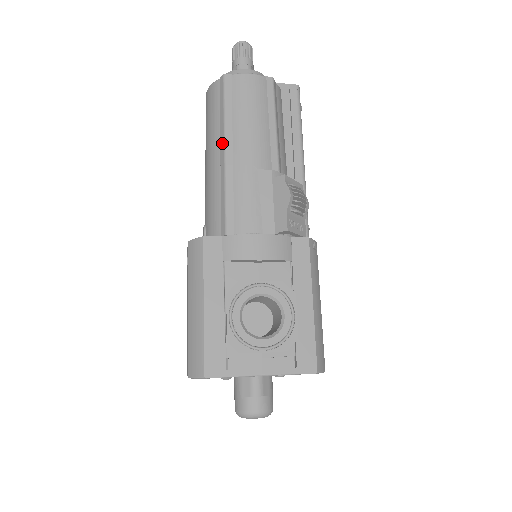
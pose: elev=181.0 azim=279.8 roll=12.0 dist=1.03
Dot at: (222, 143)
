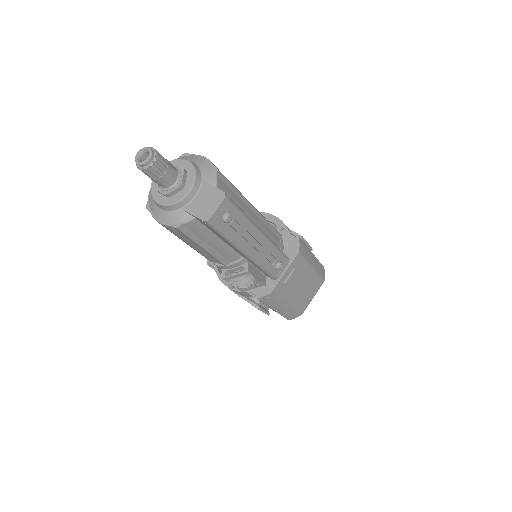
Dot at: occluded
